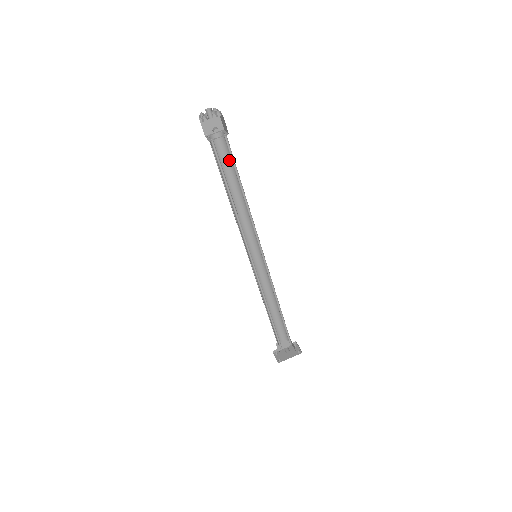
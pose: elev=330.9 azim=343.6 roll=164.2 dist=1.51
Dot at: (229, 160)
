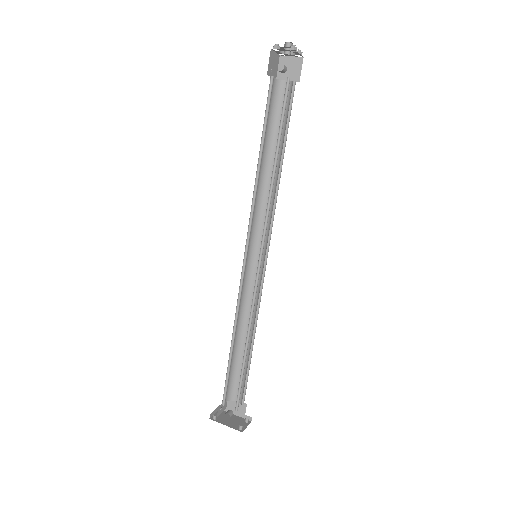
Dot at: (286, 119)
